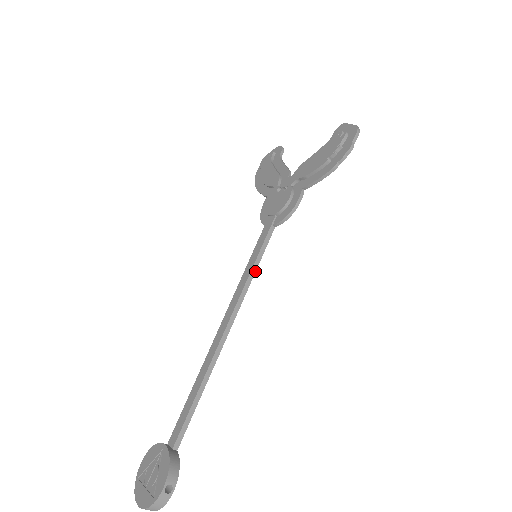
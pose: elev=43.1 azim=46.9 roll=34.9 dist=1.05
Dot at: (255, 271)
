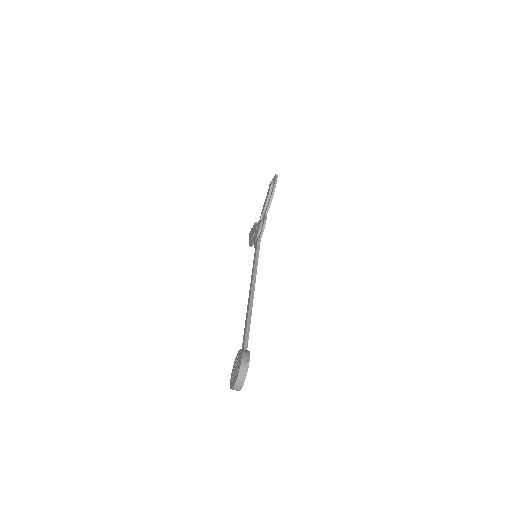
Dot at: occluded
